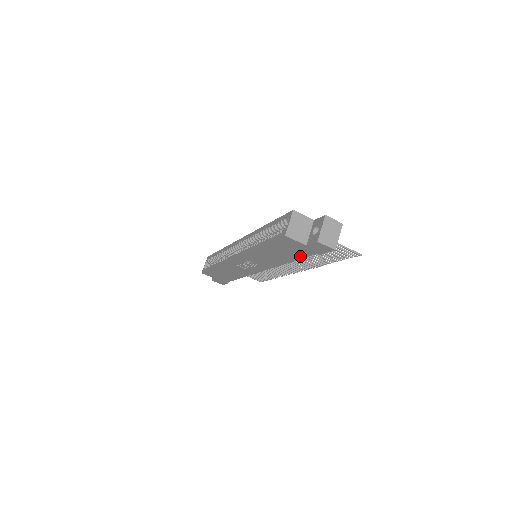
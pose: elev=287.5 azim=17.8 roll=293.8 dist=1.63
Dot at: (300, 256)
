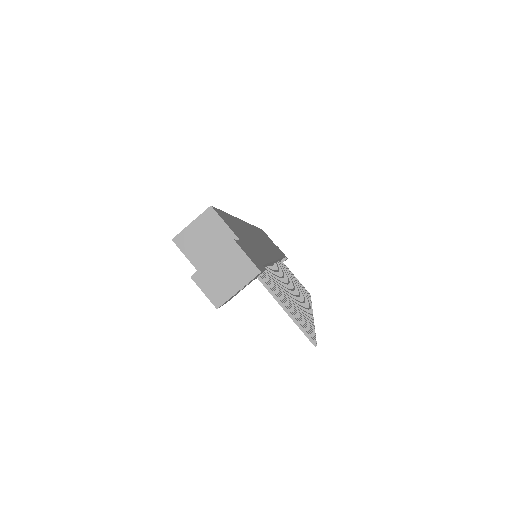
Dot at: occluded
